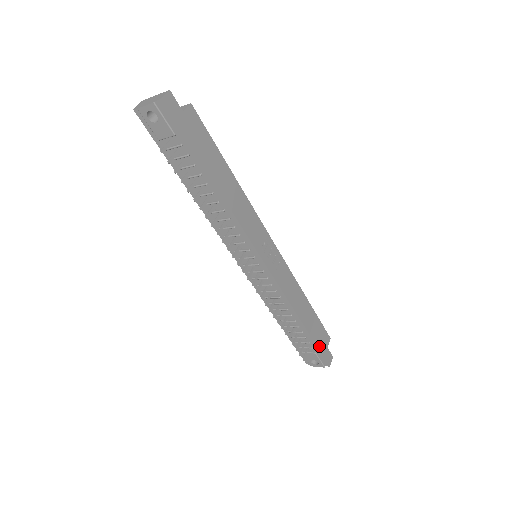
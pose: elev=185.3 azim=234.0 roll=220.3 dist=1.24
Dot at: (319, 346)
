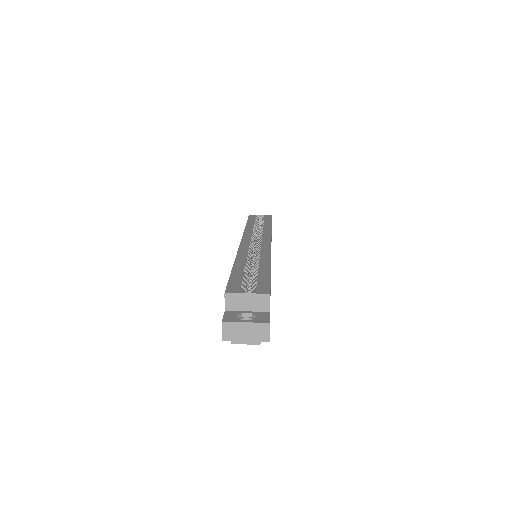
Dot at: occluded
